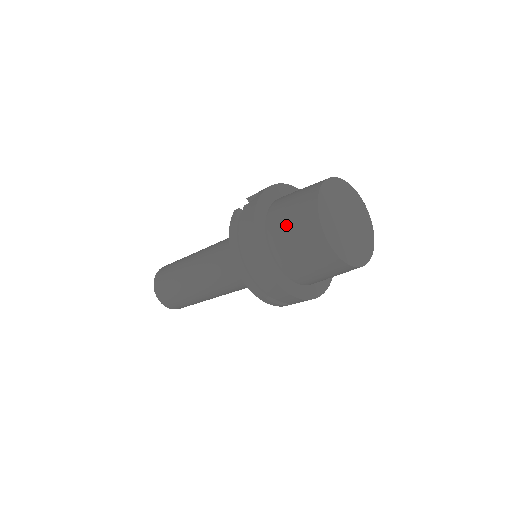
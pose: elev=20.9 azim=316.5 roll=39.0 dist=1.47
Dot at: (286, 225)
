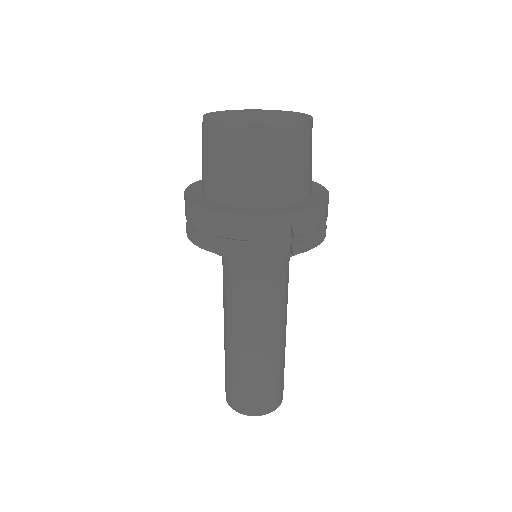
Dot at: occluded
